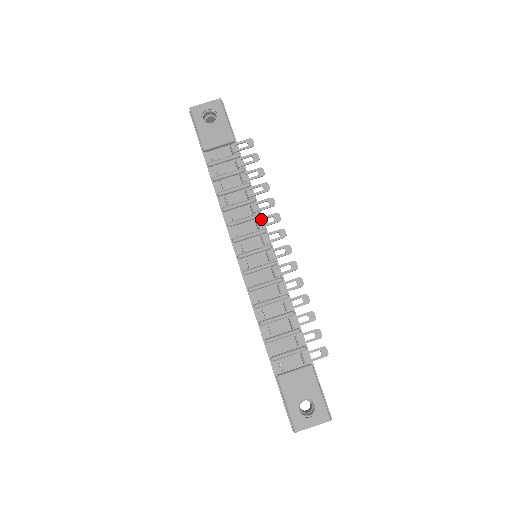
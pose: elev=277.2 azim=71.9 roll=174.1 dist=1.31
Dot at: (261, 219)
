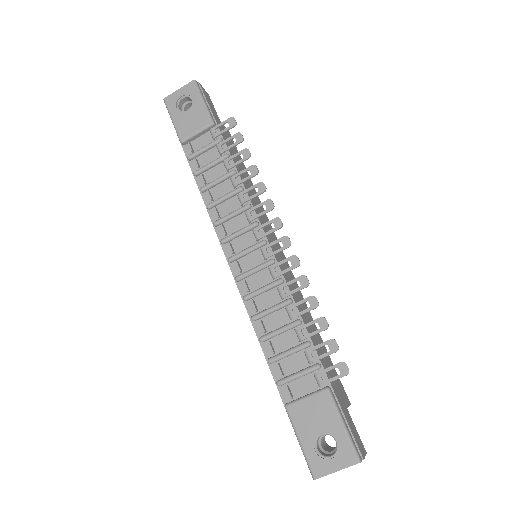
Dot at: (251, 210)
